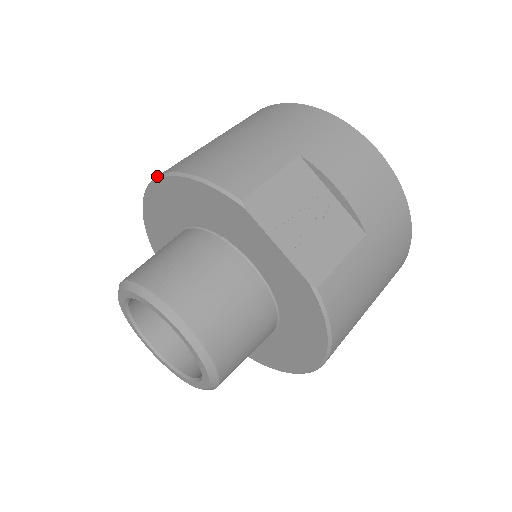
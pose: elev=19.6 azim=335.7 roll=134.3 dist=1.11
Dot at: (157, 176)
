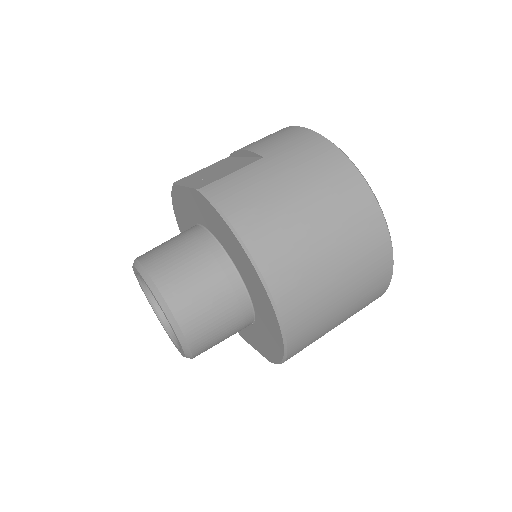
Dot at: occluded
